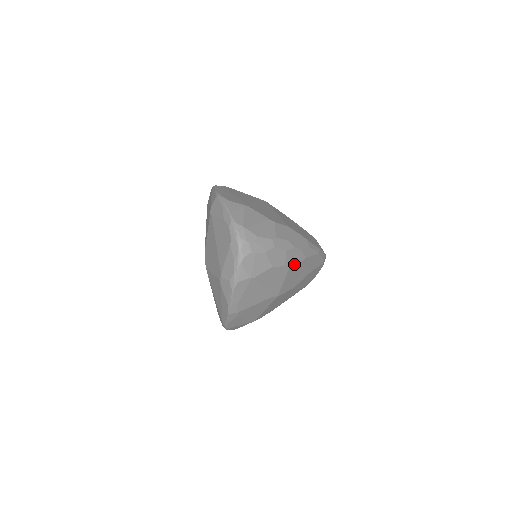
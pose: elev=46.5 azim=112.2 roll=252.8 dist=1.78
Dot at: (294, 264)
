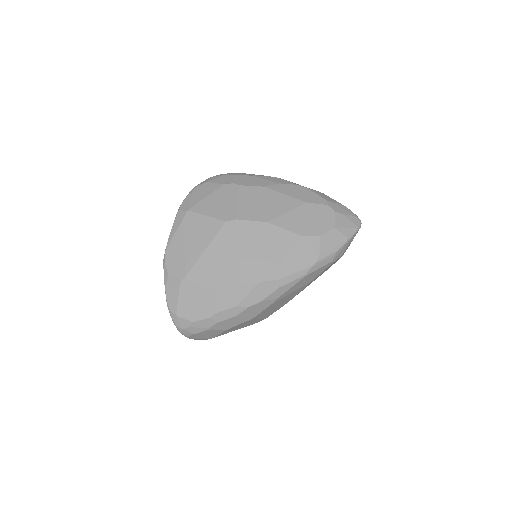
Dot at: (259, 313)
